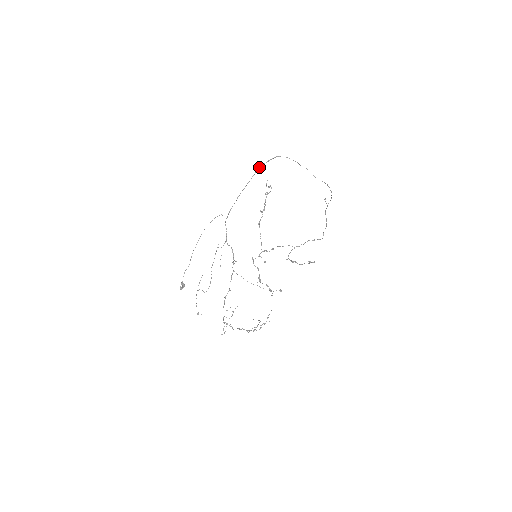
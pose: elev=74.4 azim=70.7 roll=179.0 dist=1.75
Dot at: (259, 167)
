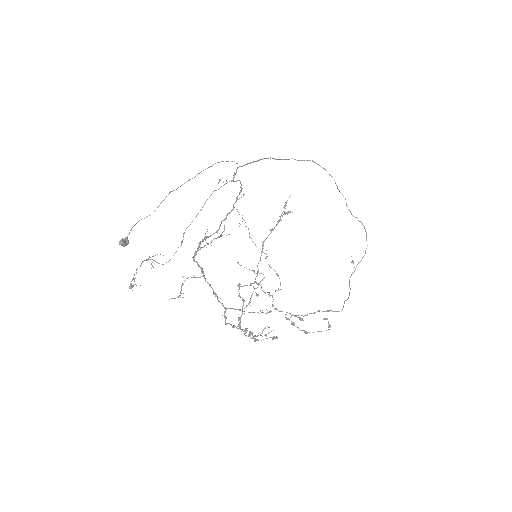
Dot at: occluded
